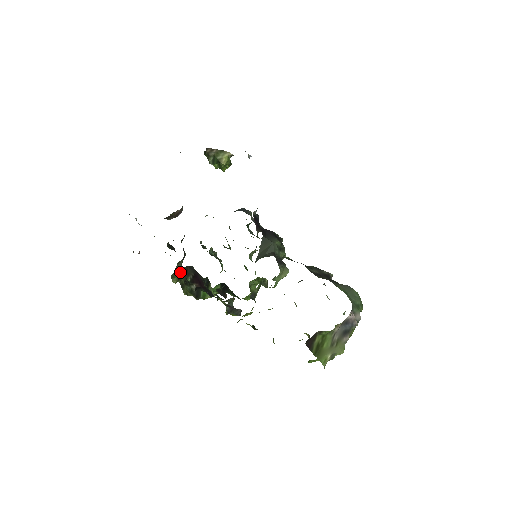
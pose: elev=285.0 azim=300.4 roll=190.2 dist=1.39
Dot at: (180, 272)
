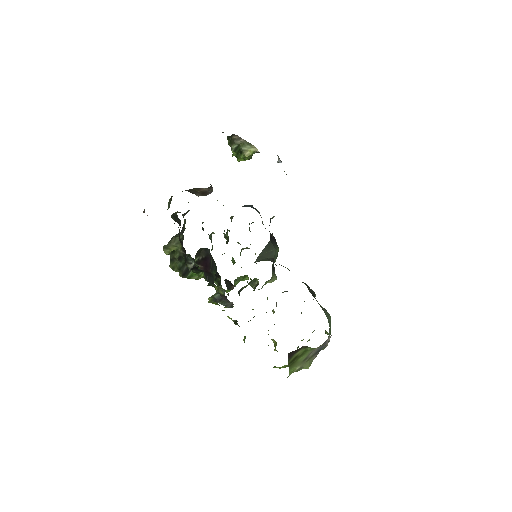
Dot at: (177, 246)
